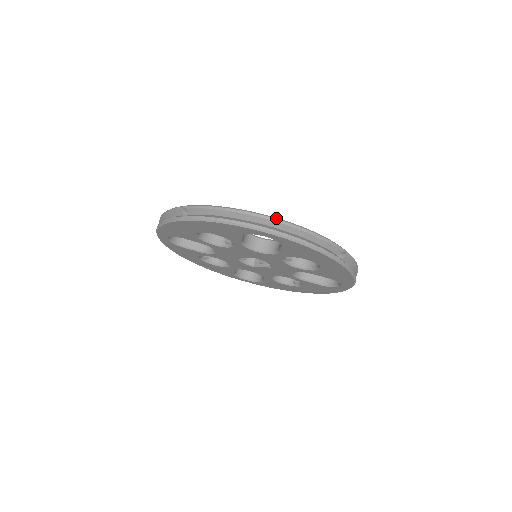
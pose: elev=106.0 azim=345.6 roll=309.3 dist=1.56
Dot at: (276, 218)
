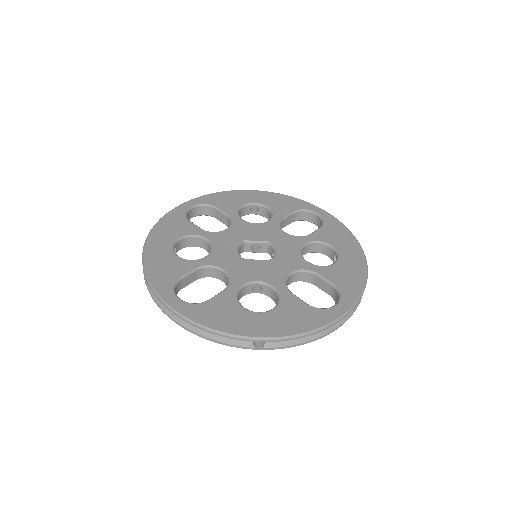
Dot at: (351, 309)
